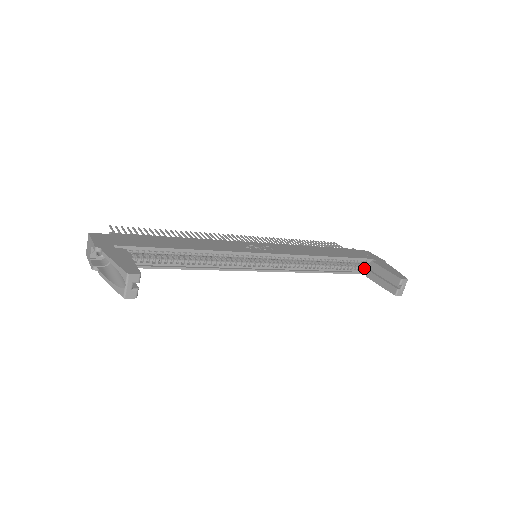
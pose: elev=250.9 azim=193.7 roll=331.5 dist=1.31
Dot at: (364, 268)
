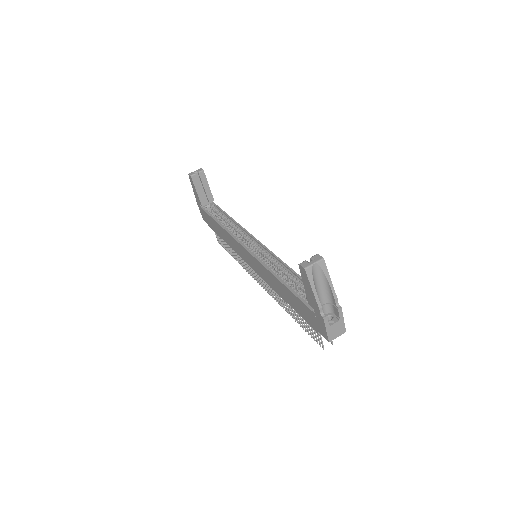
Dot at: occluded
